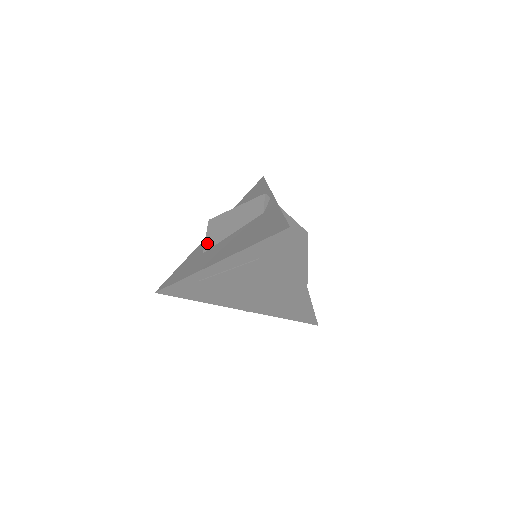
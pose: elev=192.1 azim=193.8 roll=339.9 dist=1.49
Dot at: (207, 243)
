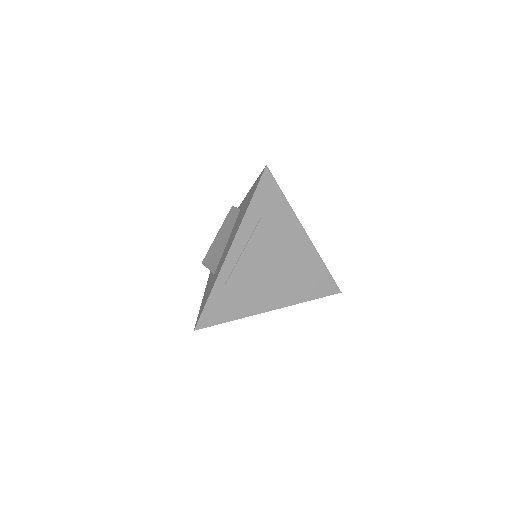
Dot at: (212, 268)
